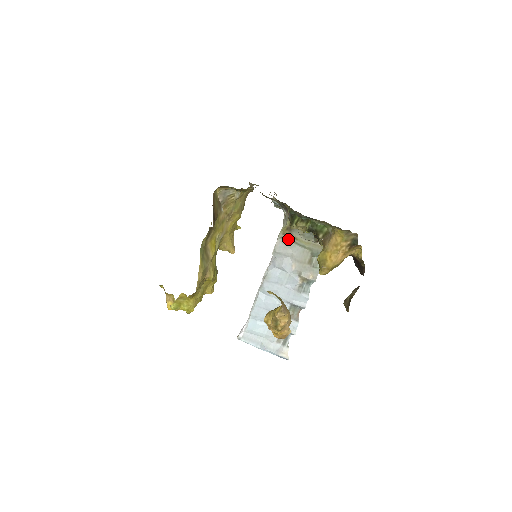
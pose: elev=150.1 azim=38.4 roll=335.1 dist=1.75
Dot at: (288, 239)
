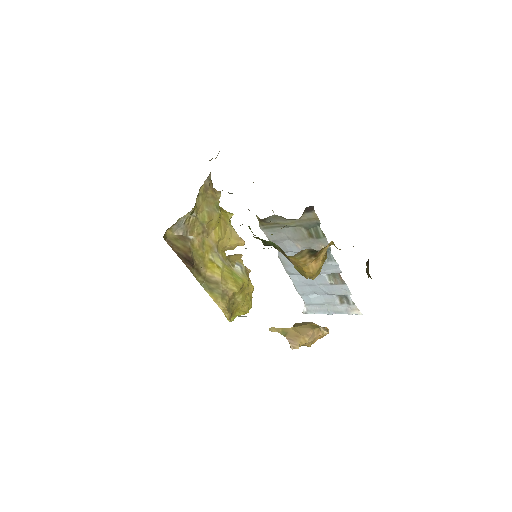
Dot at: (271, 227)
